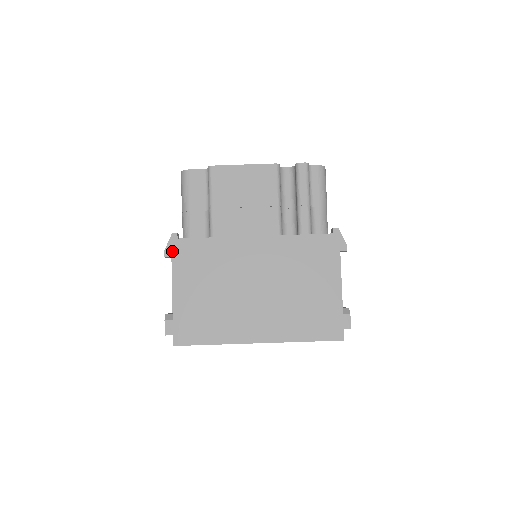
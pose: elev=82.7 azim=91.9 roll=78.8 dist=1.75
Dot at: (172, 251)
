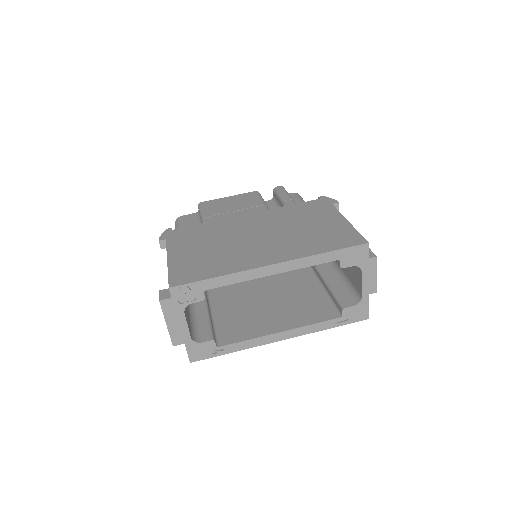
Dot at: (166, 236)
